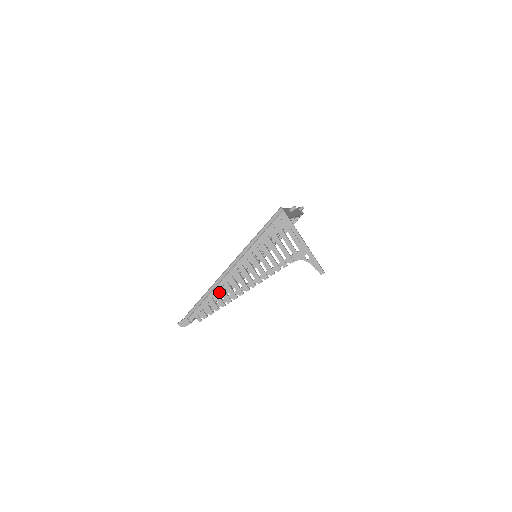
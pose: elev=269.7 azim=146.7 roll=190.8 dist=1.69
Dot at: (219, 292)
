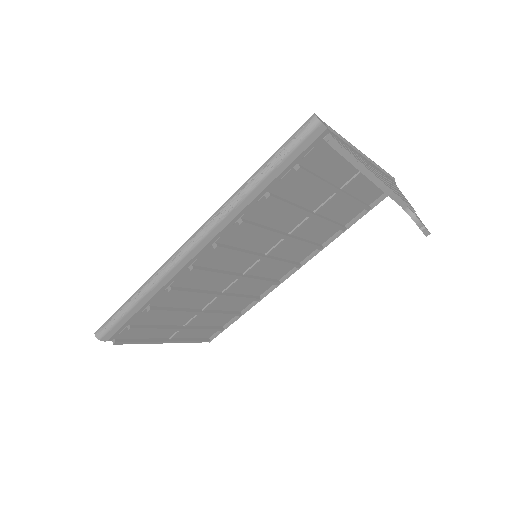
Dot at: occluded
